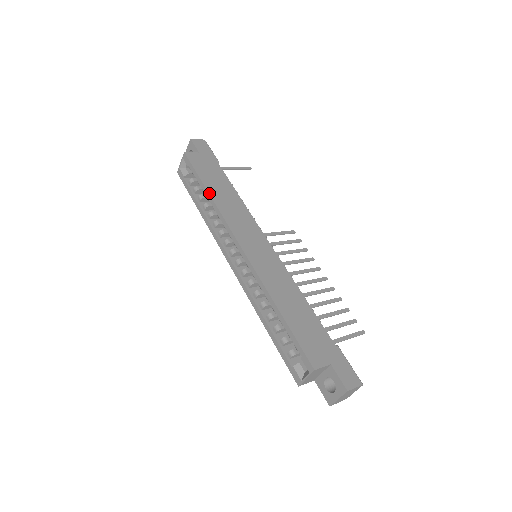
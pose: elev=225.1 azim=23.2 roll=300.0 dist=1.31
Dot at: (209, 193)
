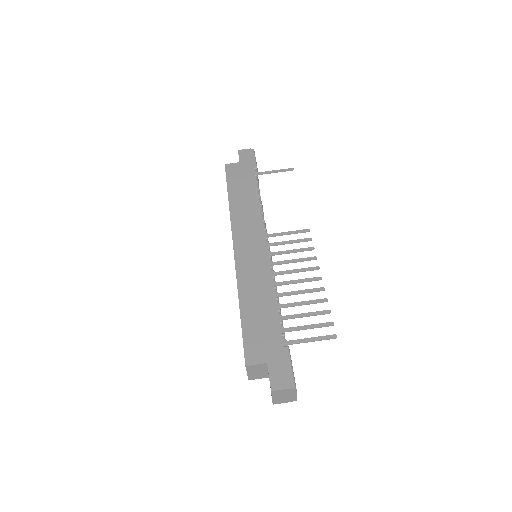
Dot at: (229, 200)
